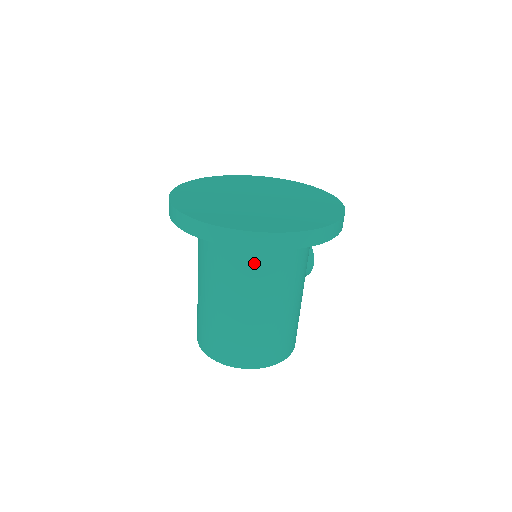
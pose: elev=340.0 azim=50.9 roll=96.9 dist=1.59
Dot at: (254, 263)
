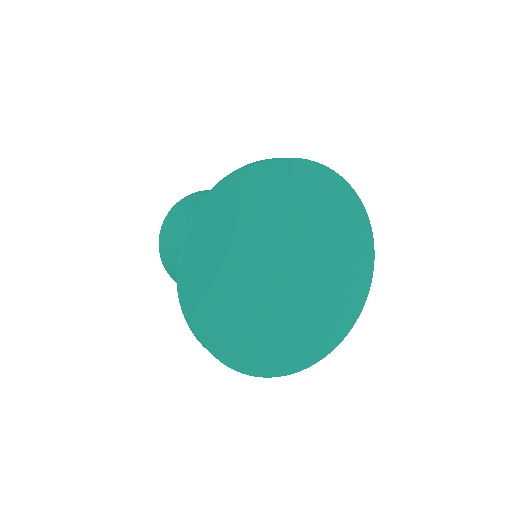
Dot at: occluded
